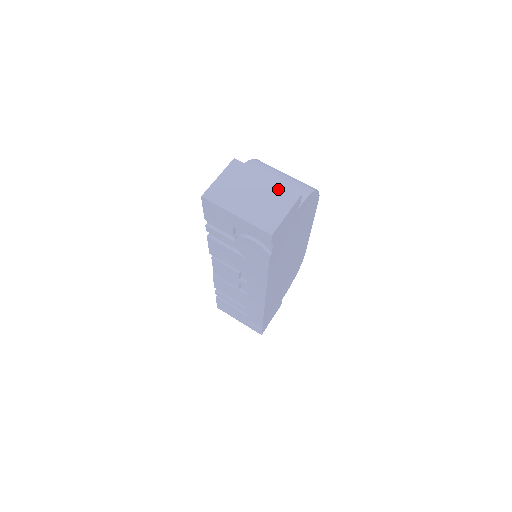
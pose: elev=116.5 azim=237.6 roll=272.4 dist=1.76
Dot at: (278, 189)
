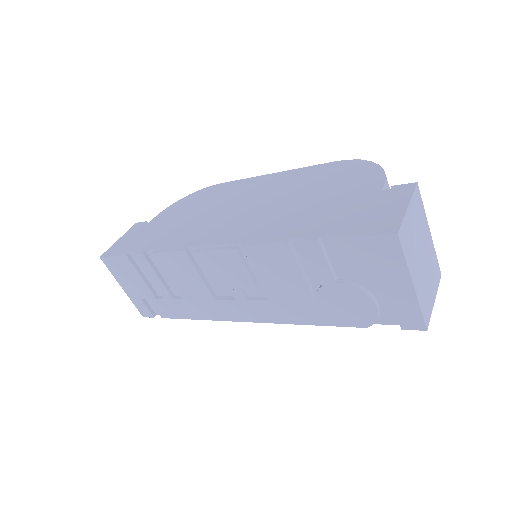
Dot at: (434, 259)
